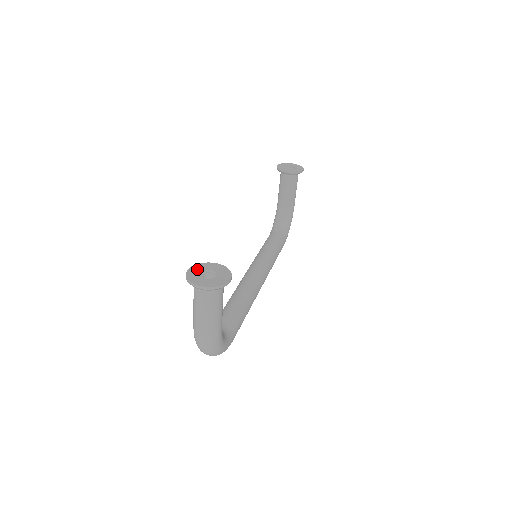
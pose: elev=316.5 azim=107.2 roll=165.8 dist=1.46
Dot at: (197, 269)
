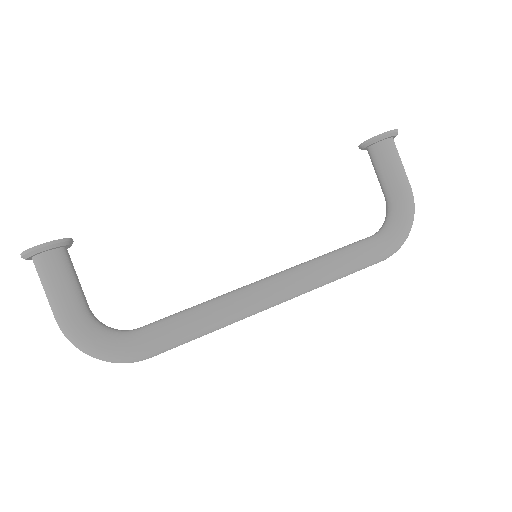
Dot at: occluded
